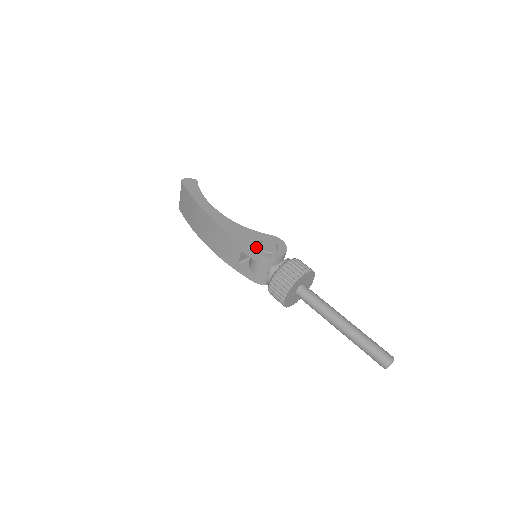
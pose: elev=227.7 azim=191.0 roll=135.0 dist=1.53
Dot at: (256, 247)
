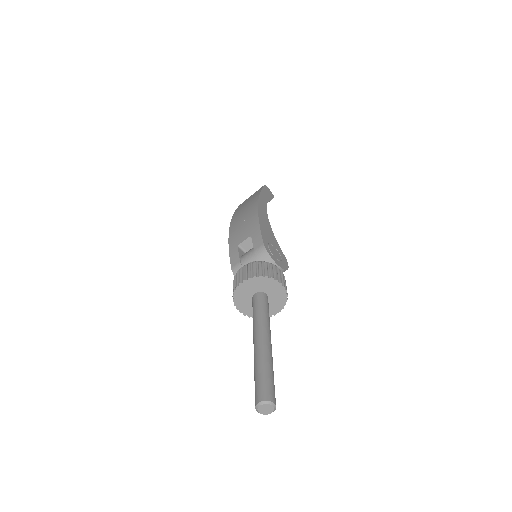
Dot at: (266, 240)
